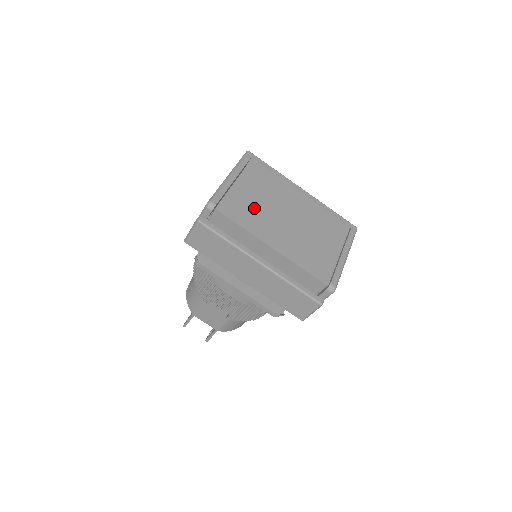
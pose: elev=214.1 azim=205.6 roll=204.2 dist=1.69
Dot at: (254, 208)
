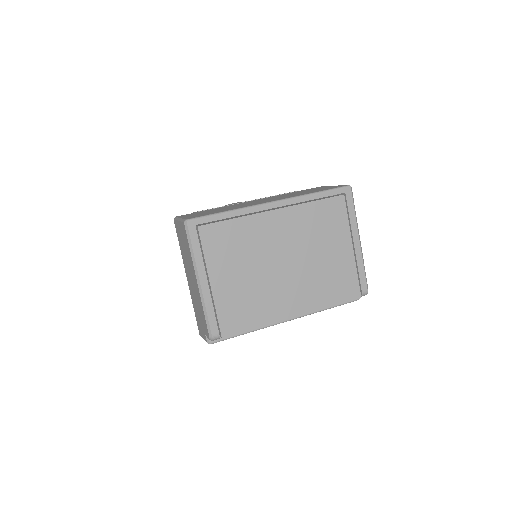
Dot at: (250, 294)
